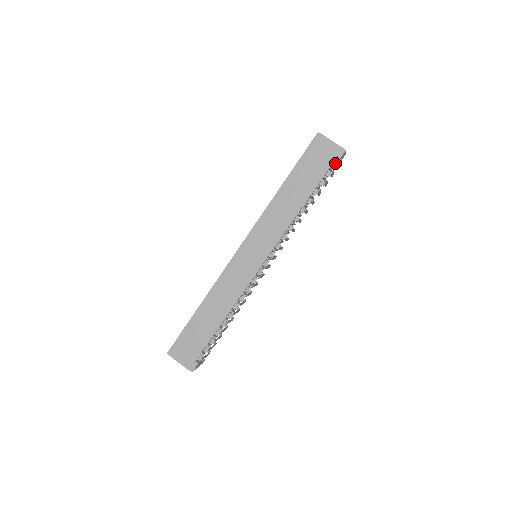
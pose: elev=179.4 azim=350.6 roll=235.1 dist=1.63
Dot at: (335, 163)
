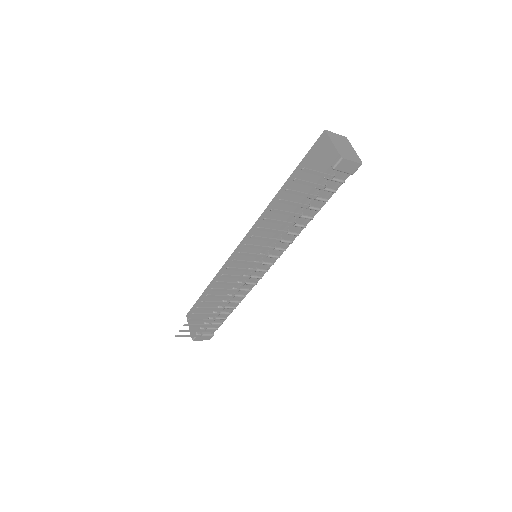
Dot at: (332, 172)
